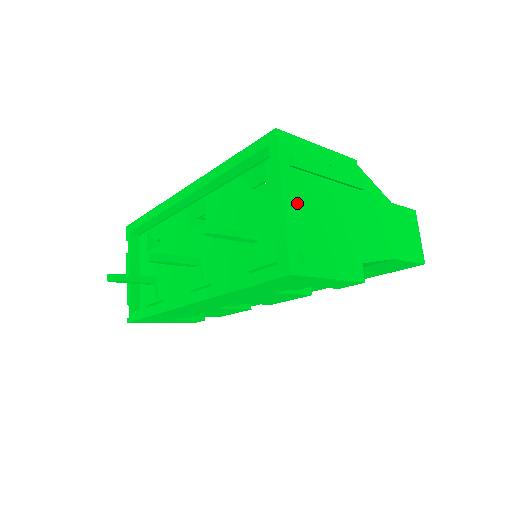
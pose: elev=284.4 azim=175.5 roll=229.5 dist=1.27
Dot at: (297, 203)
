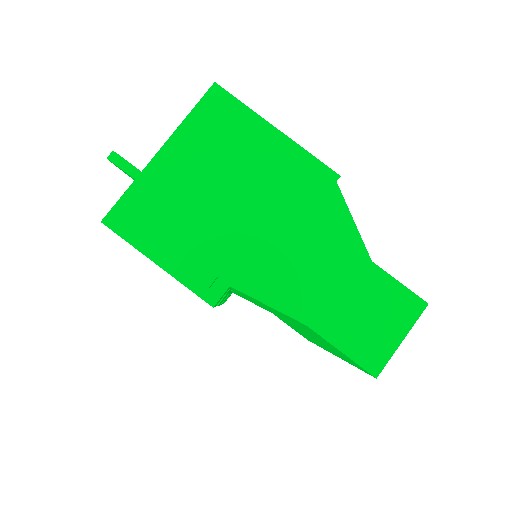
Dot at: (177, 166)
